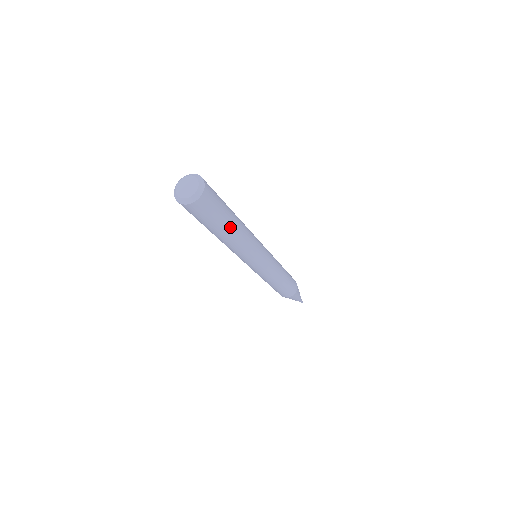
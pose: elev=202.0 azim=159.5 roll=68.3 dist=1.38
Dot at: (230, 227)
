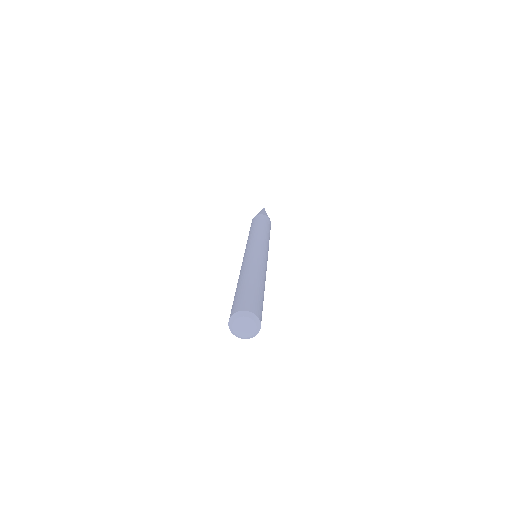
Dot at: occluded
